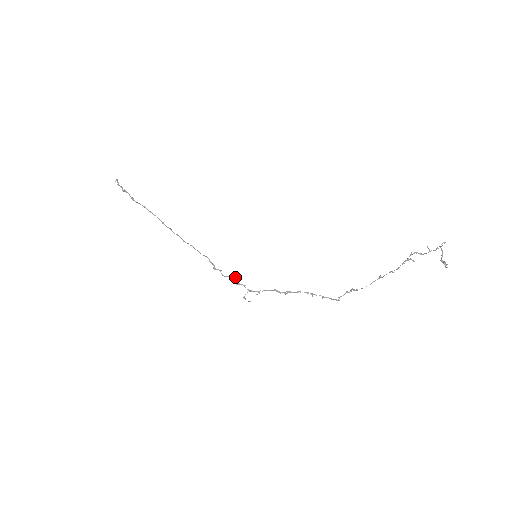
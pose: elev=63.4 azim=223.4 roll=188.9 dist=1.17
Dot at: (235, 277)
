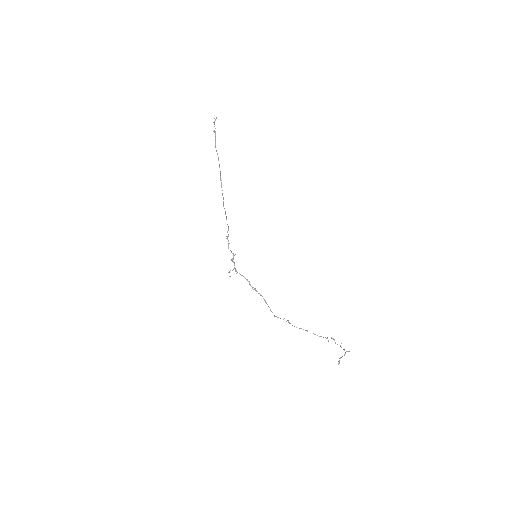
Dot at: (234, 255)
